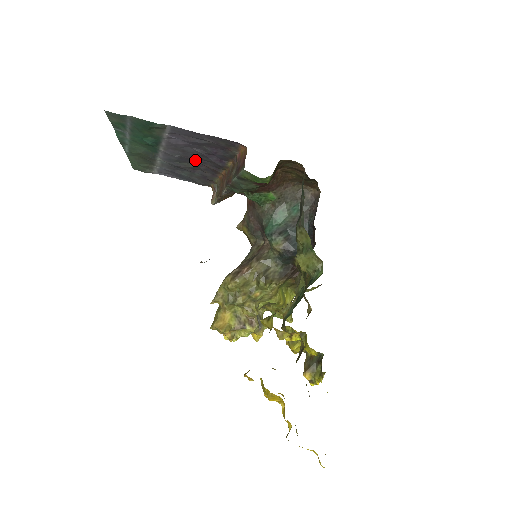
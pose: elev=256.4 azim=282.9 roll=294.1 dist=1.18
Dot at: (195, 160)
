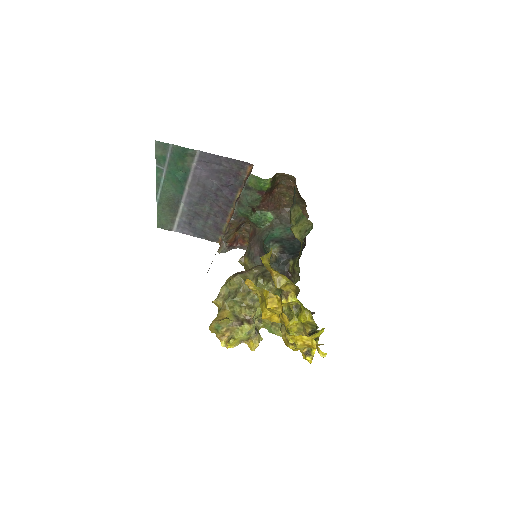
Dot at: (211, 198)
